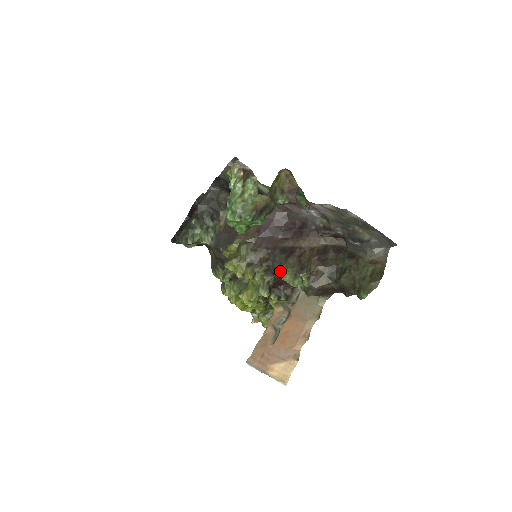
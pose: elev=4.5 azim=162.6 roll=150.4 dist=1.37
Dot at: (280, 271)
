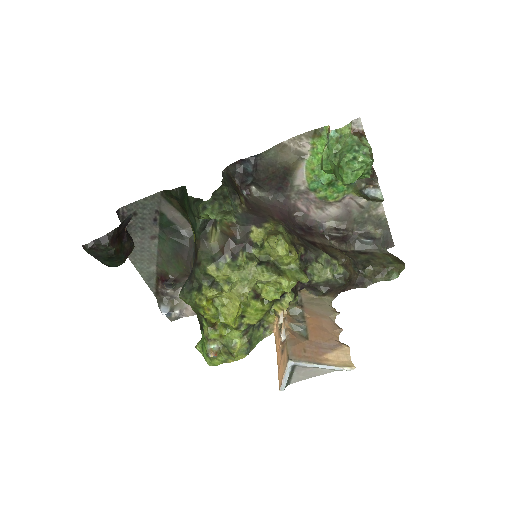
Dot at: (315, 257)
